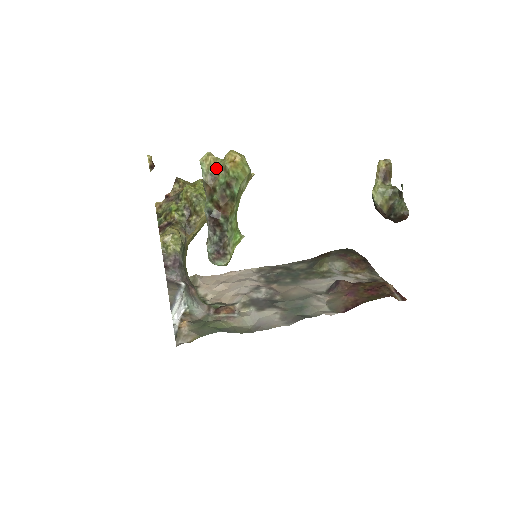
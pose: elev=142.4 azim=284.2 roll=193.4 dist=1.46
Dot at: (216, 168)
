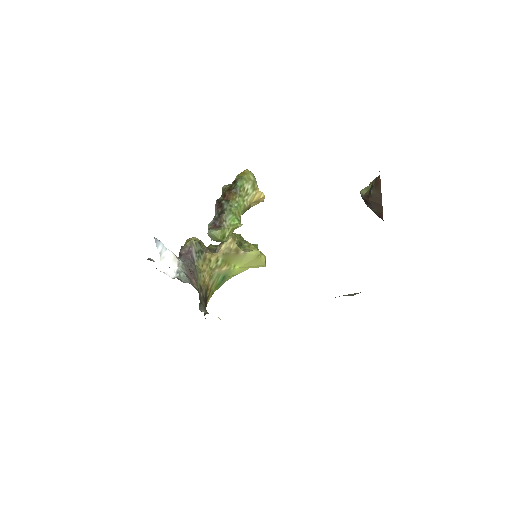
Dot at: occluded
